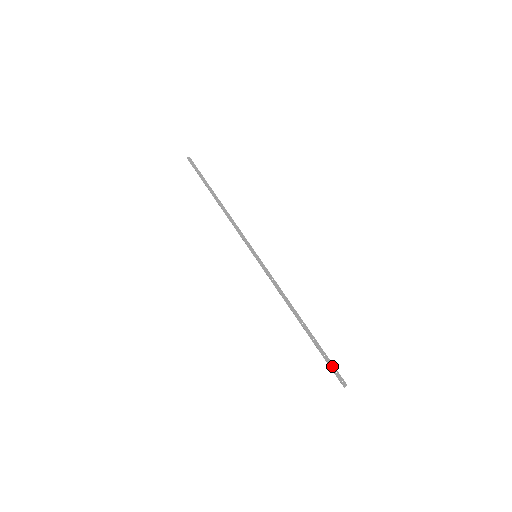
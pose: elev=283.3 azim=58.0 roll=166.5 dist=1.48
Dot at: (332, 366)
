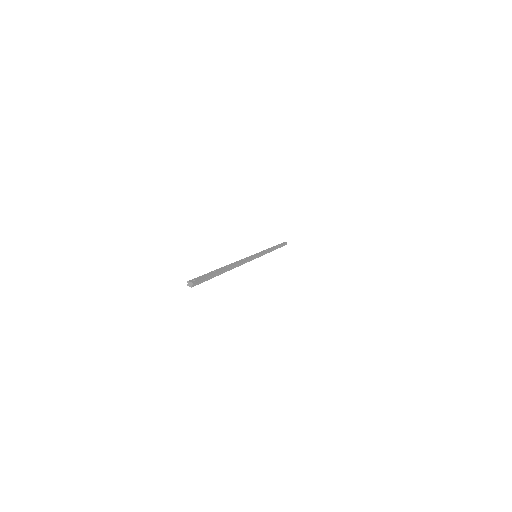
Dot at: (204, 276)
